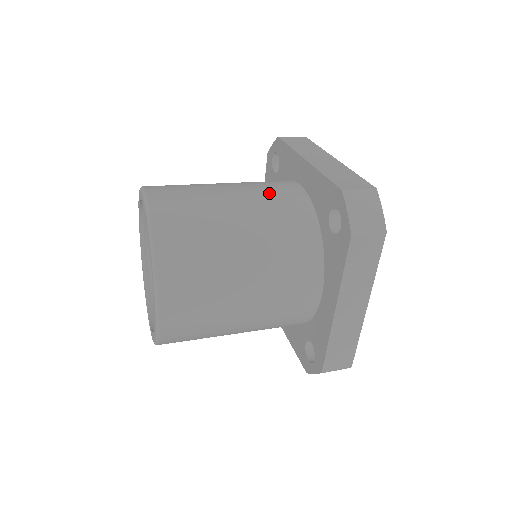
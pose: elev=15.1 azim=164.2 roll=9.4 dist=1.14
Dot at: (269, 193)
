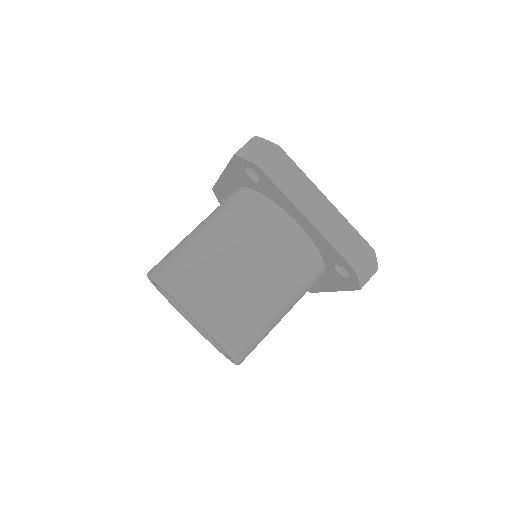
Dot at: (283, 255)
